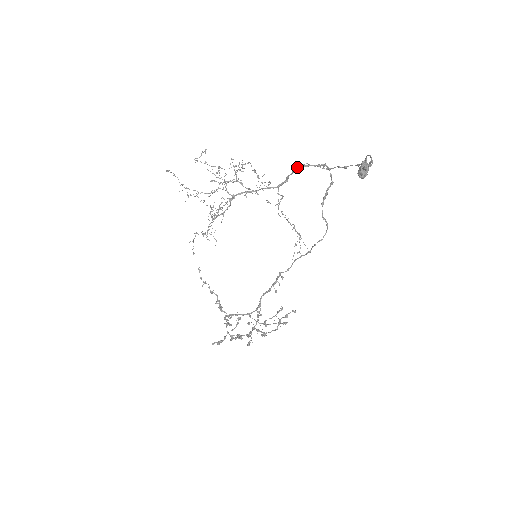
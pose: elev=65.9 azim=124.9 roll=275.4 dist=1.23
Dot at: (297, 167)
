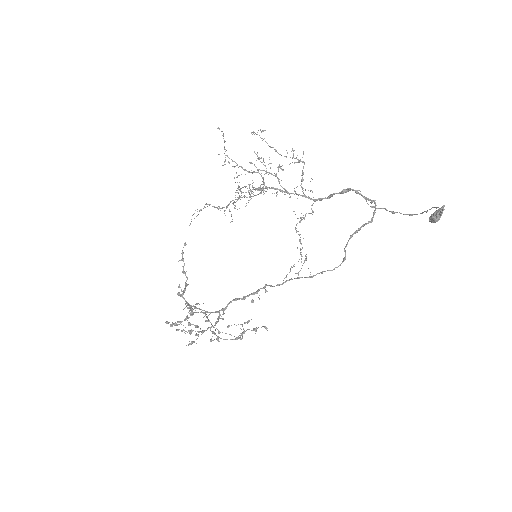
Dot at: (349, 189)
